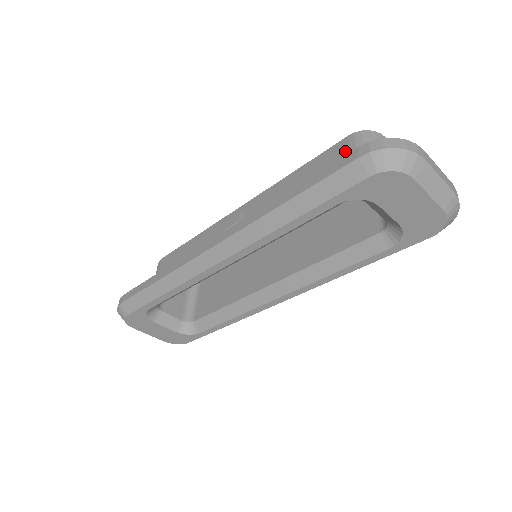
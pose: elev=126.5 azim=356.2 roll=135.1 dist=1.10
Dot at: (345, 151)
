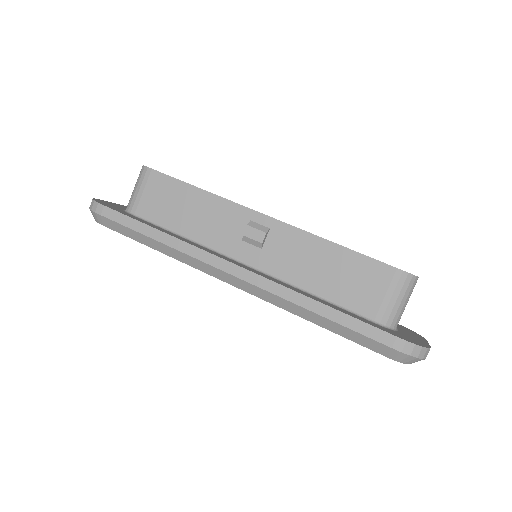
Dot at: (385, 283)
